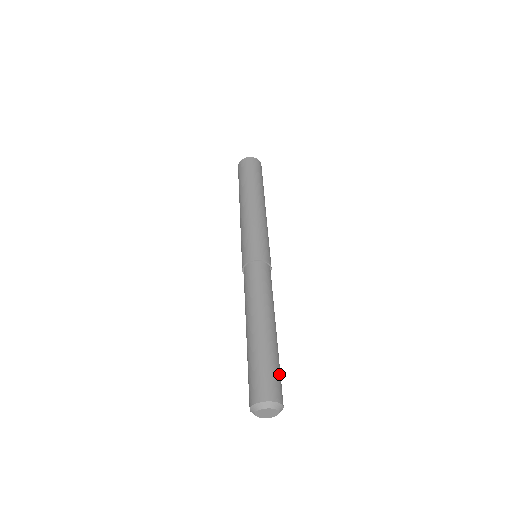
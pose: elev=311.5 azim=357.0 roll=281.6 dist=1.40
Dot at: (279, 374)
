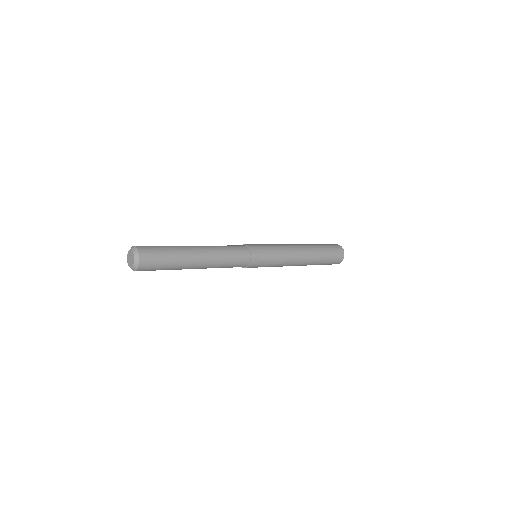
Dot at: (157, 246)
